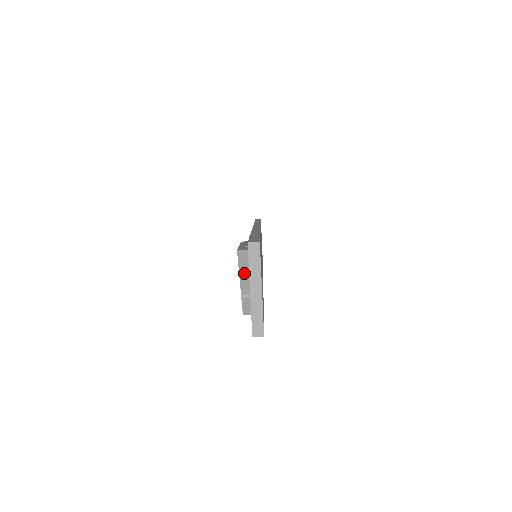
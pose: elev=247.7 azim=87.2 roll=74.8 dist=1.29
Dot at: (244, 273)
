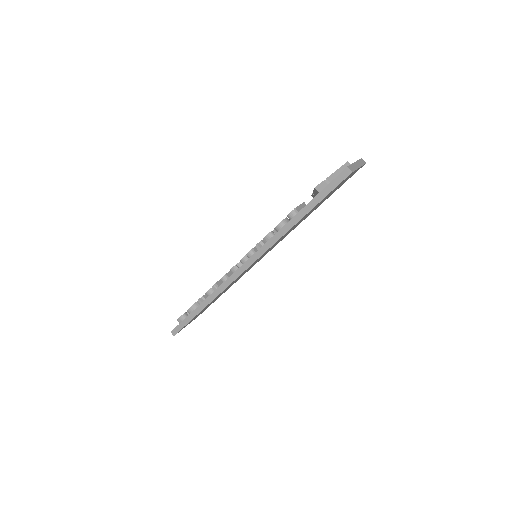
Dot at: (339, 172)
